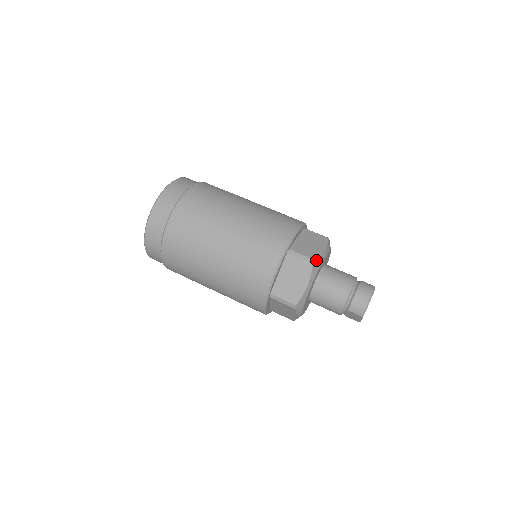
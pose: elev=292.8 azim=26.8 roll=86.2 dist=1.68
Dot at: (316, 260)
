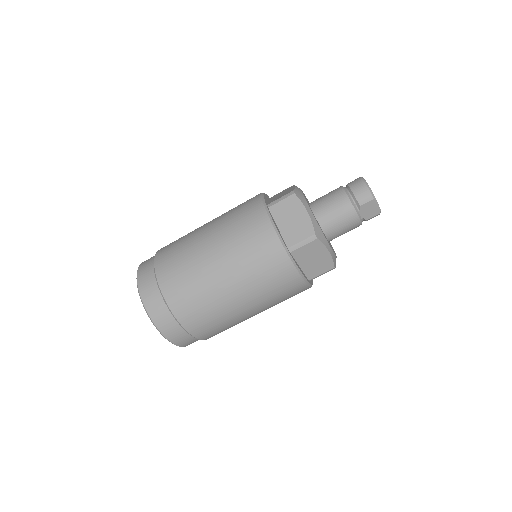
Dot at: (294, 191)
